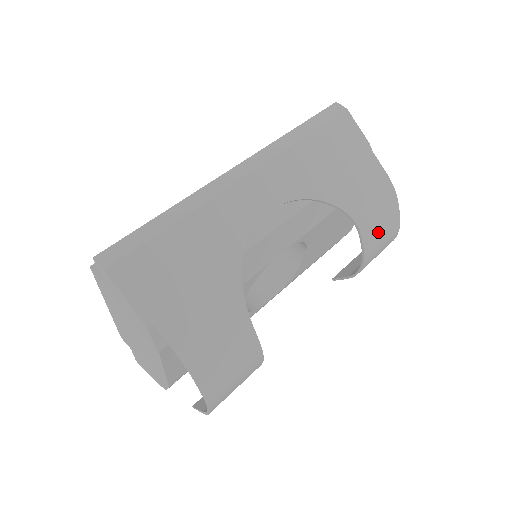
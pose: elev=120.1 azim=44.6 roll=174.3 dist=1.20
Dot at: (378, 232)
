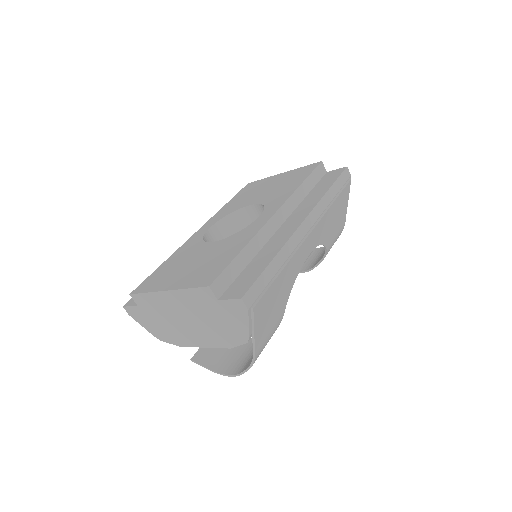
Dot at: occluded
